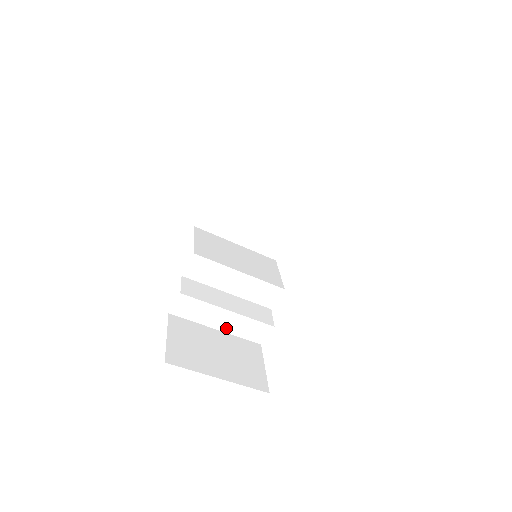
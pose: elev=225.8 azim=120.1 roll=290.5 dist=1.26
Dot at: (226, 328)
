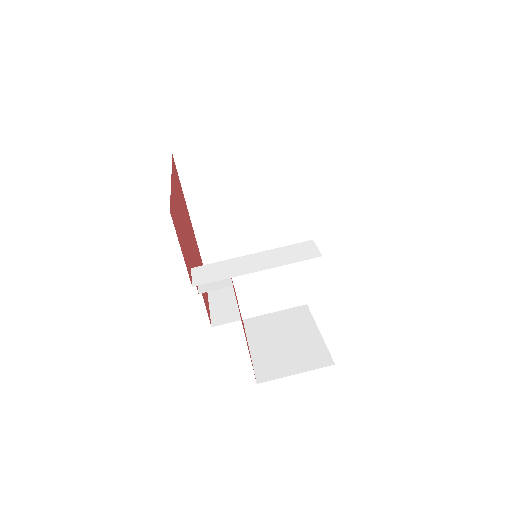
Dot at: (266, 266)
